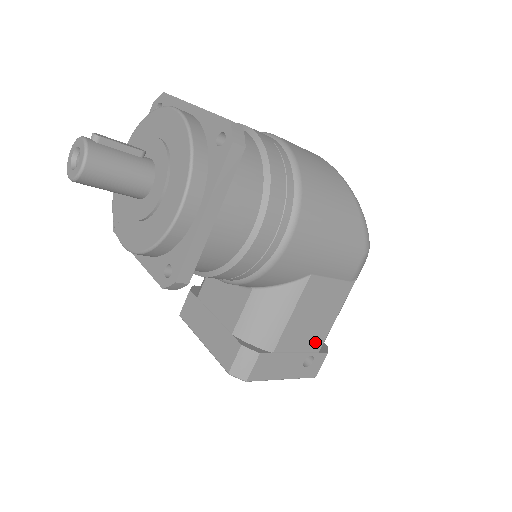
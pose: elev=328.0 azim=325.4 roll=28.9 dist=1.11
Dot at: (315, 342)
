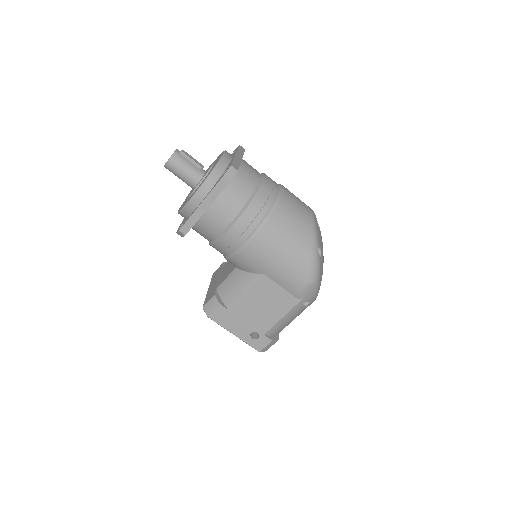
Dot at: (262, 325)
